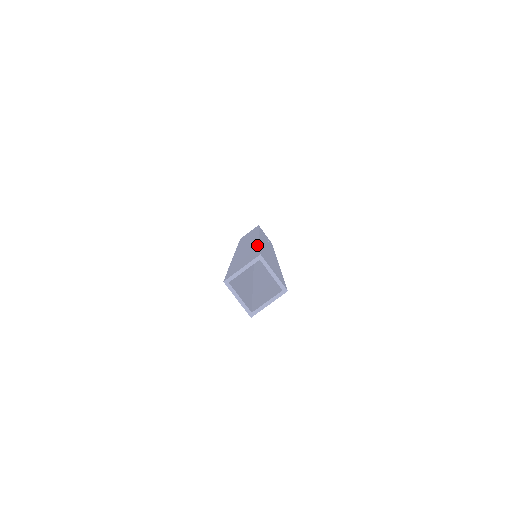
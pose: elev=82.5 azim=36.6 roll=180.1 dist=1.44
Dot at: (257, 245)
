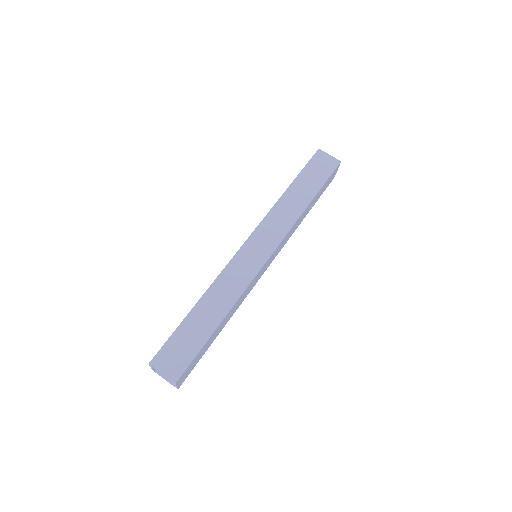
Dot at: (218, 323)
